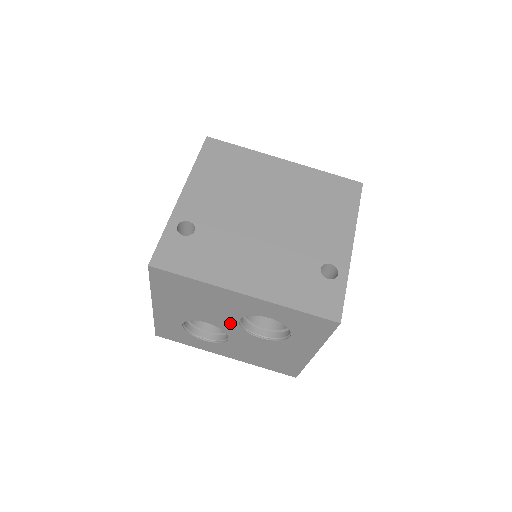
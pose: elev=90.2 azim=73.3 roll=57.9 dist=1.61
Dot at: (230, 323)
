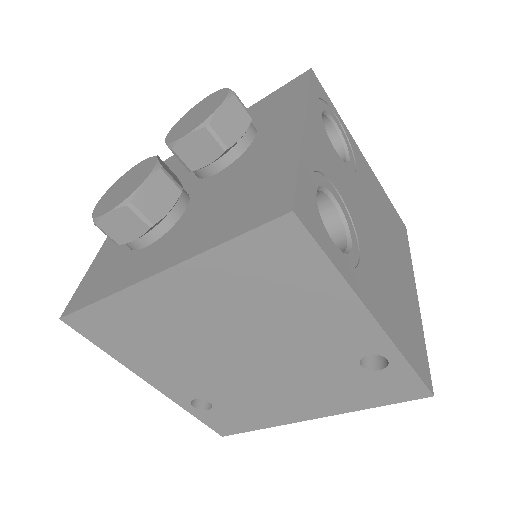
Dot at: occluded
